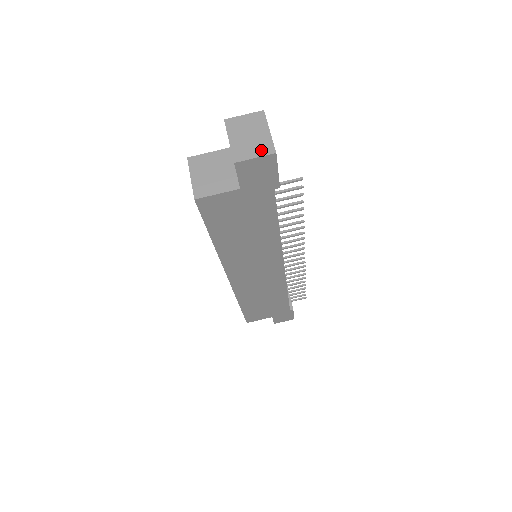
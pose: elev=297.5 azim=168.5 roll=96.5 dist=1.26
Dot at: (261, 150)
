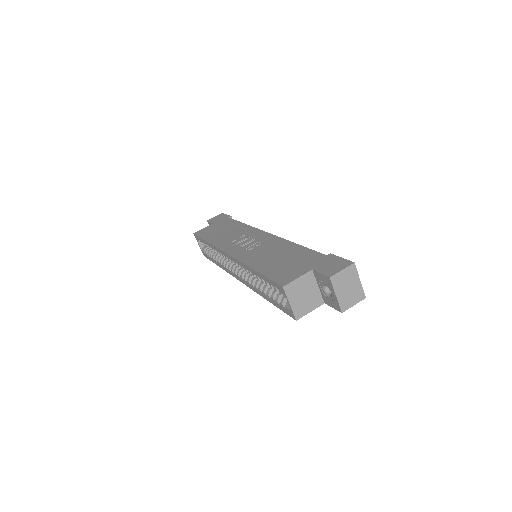
Dot at: (357, 298)
